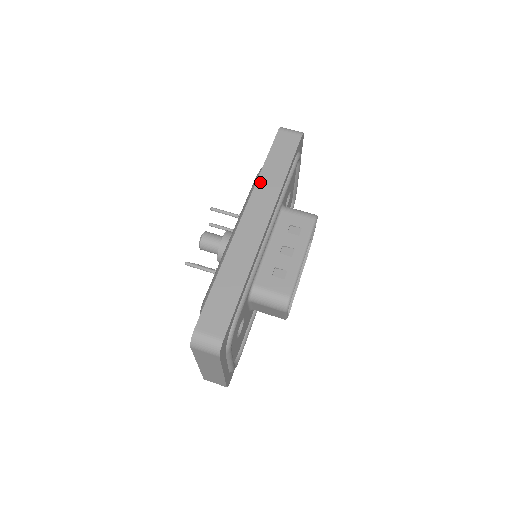
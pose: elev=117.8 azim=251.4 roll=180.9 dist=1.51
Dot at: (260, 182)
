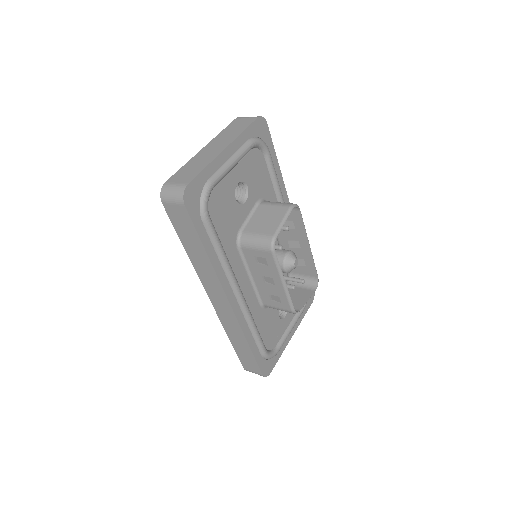
Dot at: occluded
